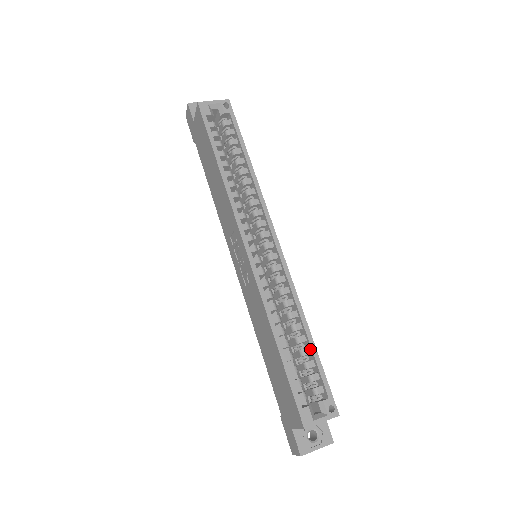
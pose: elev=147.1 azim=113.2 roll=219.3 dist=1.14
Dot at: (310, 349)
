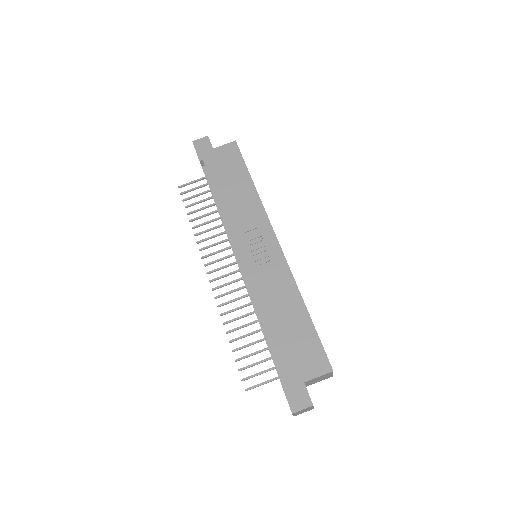
Dot at: occluded
